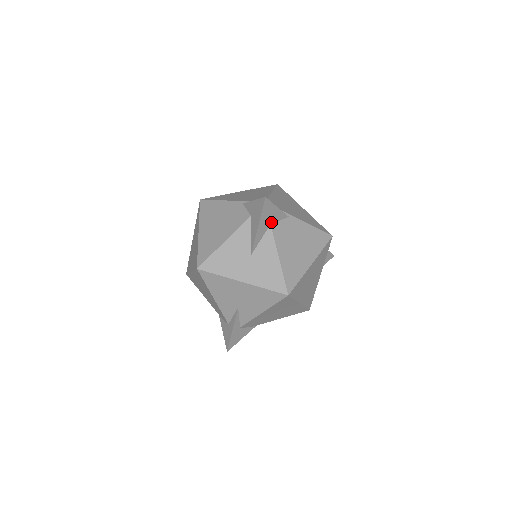
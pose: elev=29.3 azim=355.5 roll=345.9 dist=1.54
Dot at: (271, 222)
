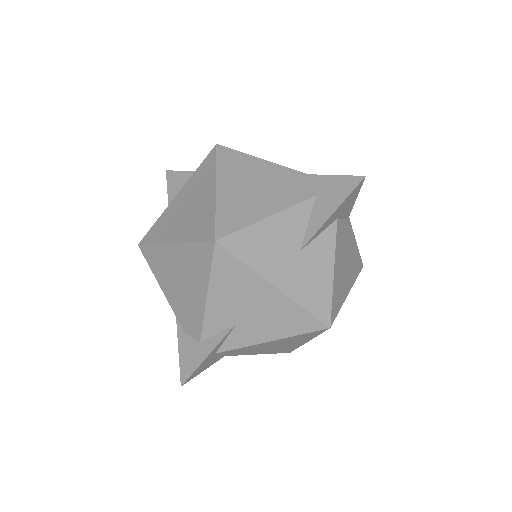
Dot at: (339, 215)
